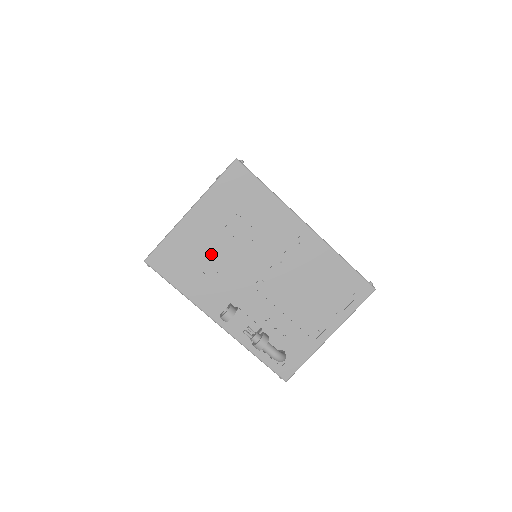
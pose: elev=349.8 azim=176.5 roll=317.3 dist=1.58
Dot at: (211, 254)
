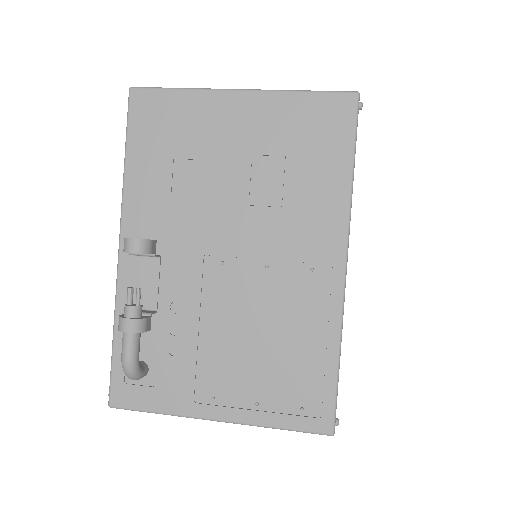
Dot at: (205, 164)
